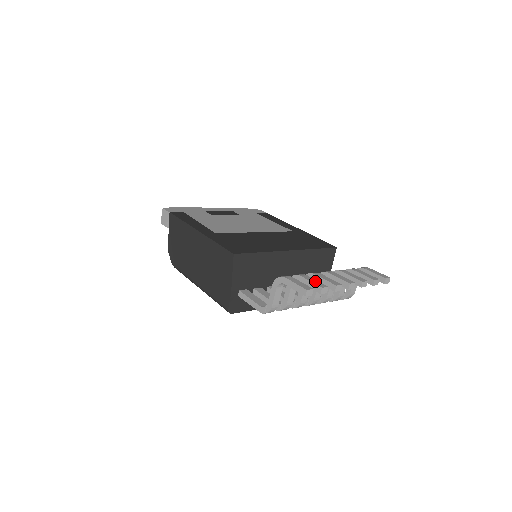
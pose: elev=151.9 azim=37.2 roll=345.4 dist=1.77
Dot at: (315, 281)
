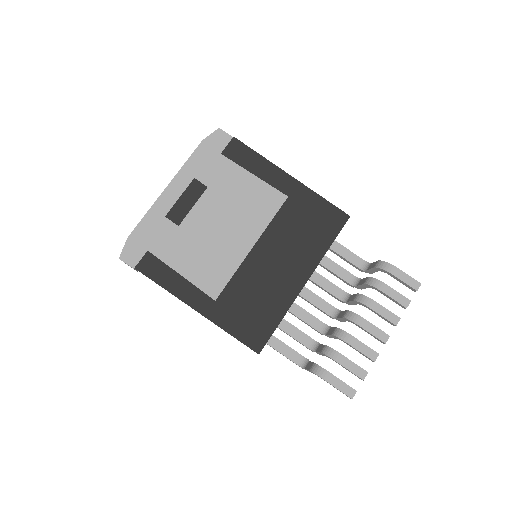
Dot at: (353, 367)
